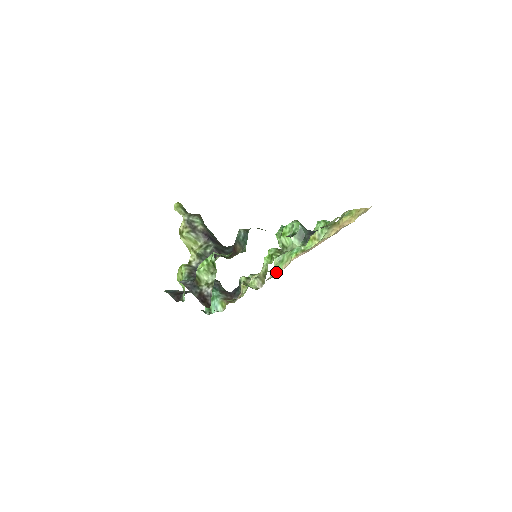
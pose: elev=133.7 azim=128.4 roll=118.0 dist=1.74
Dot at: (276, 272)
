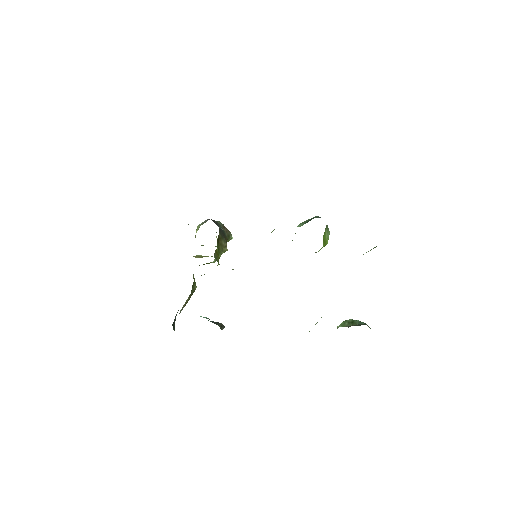
Dot at: occluded
